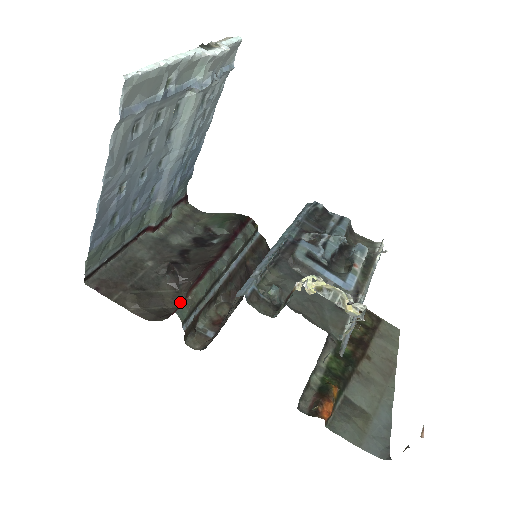
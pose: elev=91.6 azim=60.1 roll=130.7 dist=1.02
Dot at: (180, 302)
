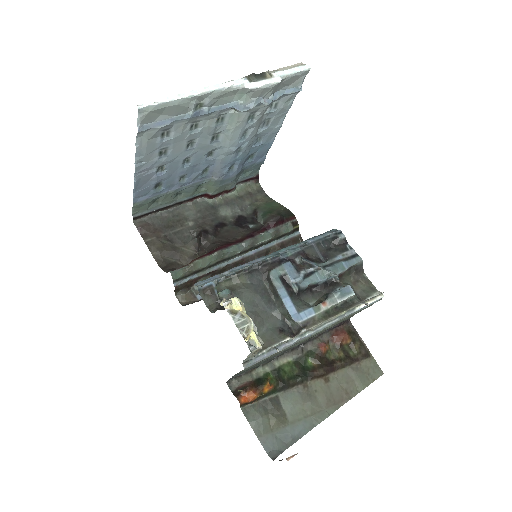
Dot at: occluded
